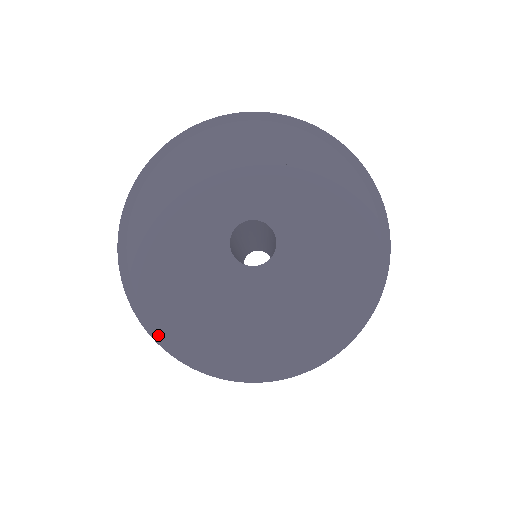
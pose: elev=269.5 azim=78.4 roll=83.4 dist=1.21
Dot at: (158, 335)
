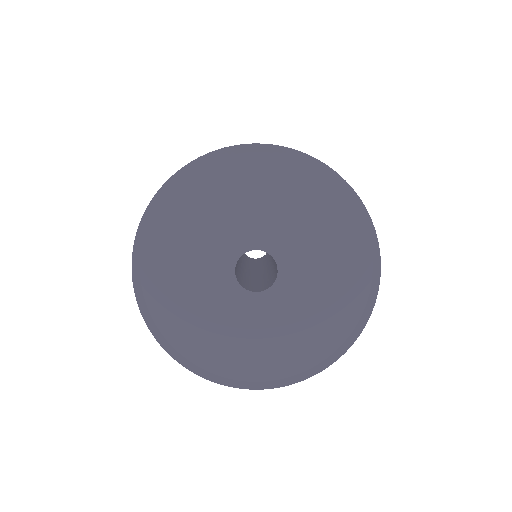
Dot at: (182, 359)
